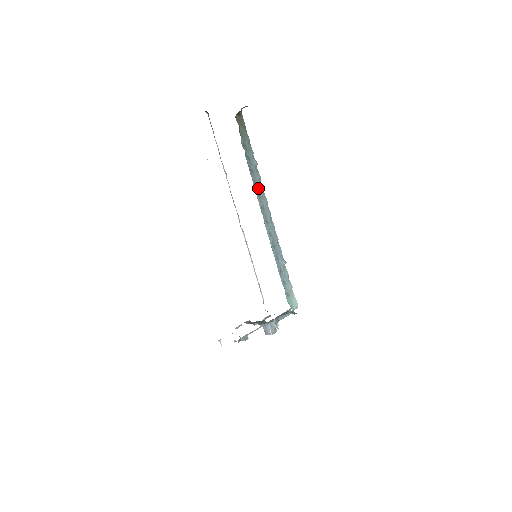
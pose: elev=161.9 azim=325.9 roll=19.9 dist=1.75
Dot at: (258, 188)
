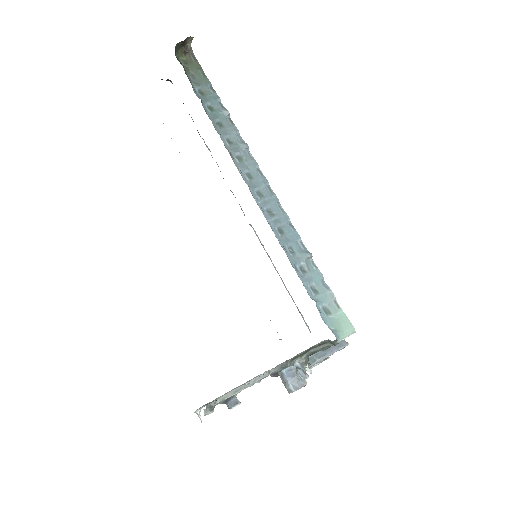
Dot at: (235, 147)
